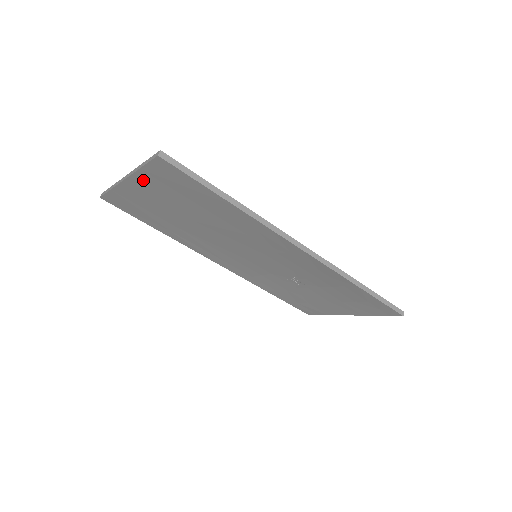
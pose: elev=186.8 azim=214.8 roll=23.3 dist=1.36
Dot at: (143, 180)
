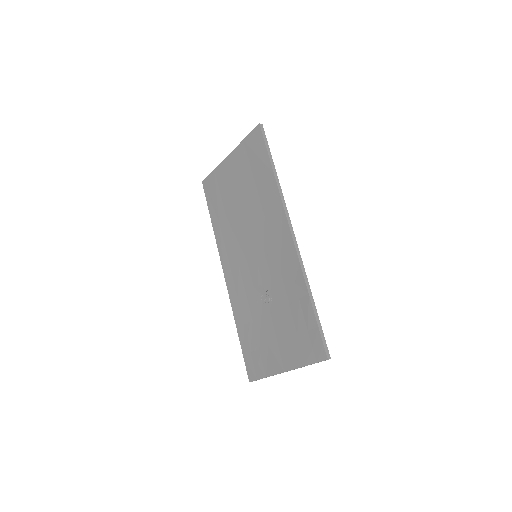
Dot at: (238, 153)
